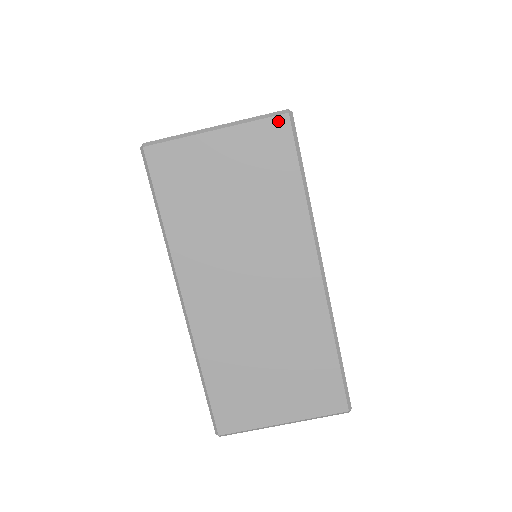
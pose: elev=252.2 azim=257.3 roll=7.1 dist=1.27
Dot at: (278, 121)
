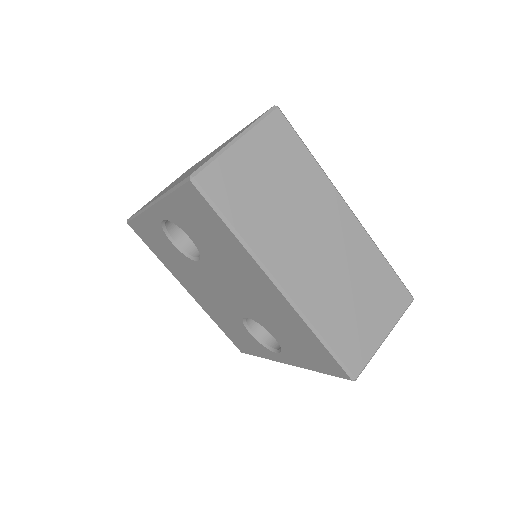
Dot at: (274, 116)
